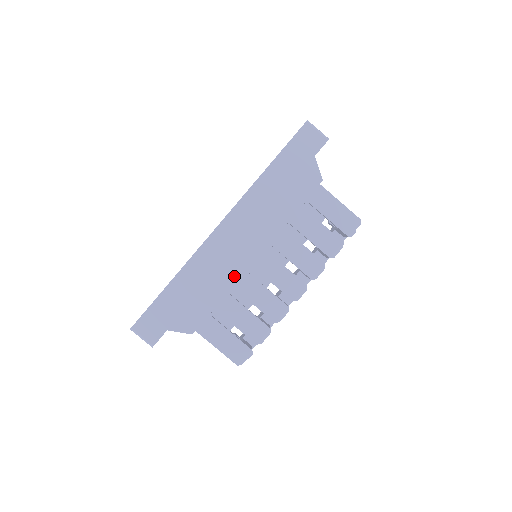
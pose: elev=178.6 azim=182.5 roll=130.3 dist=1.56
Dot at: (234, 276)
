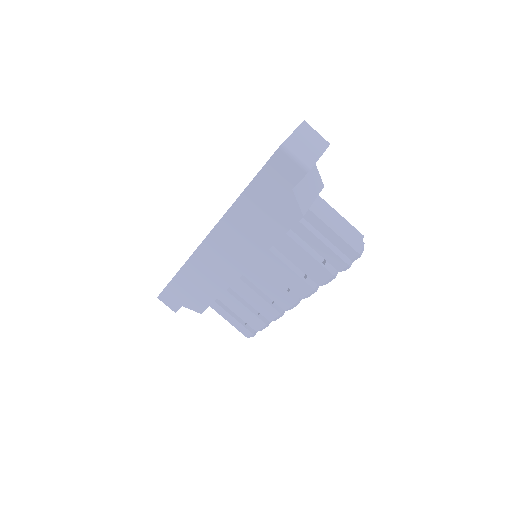
Dot at: (225, 283)
